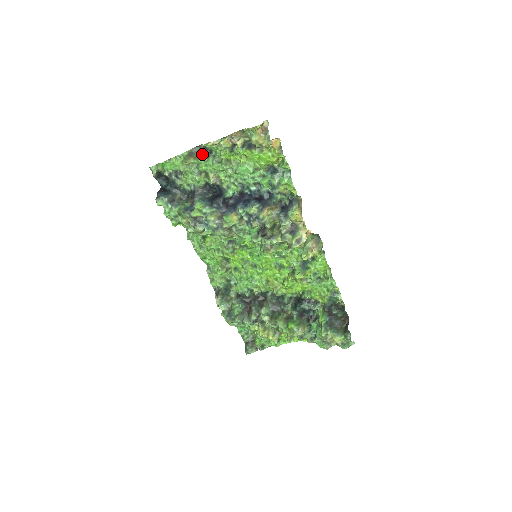
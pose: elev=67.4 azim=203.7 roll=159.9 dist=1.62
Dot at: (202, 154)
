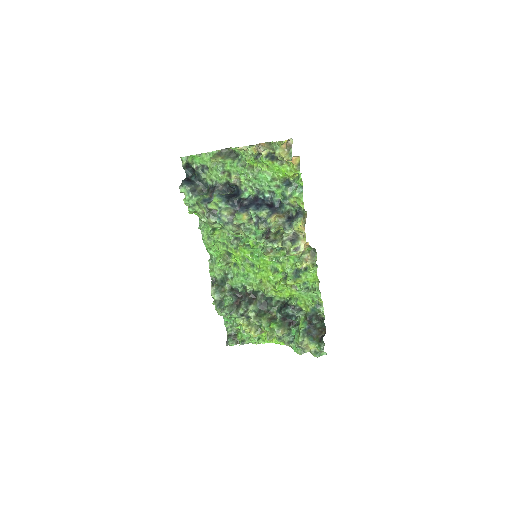
Dot at: (229, 156)
